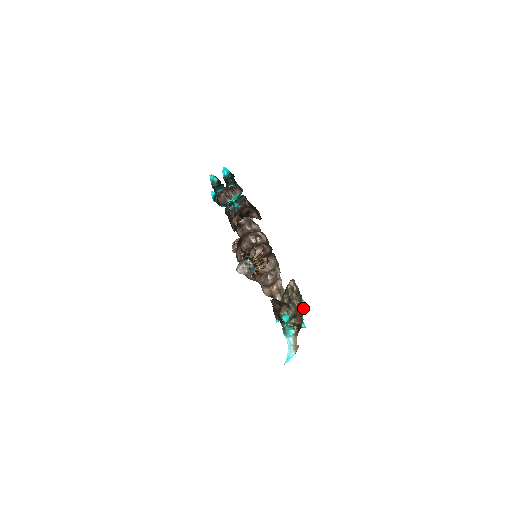
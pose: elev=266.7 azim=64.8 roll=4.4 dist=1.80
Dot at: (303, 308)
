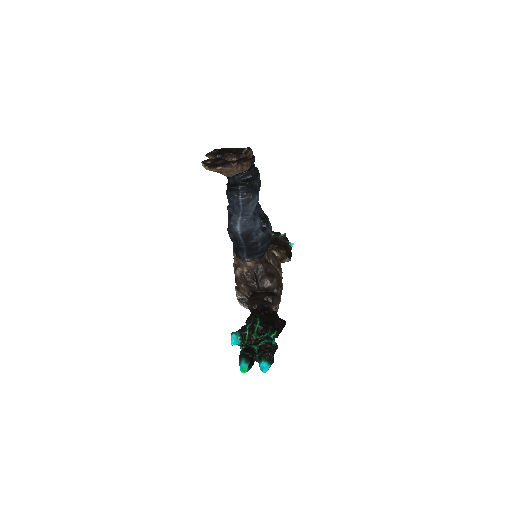
Dot at: occluded
